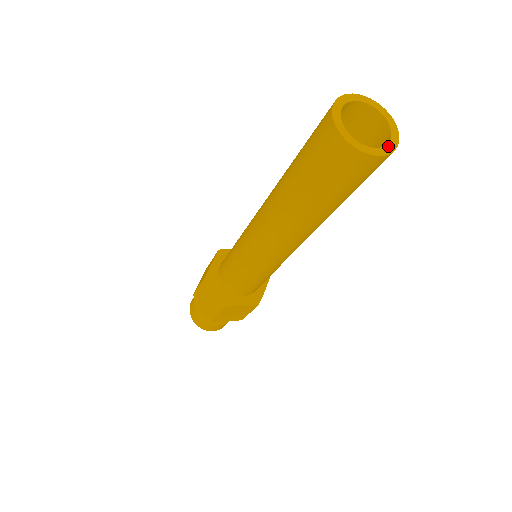
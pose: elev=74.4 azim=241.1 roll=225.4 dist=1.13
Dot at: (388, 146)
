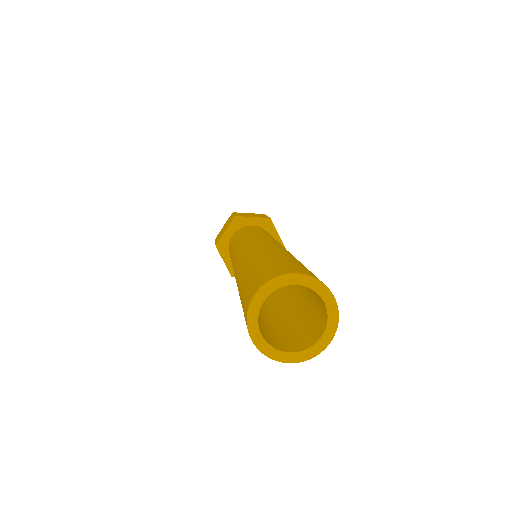
Dot at: (330, 316)
